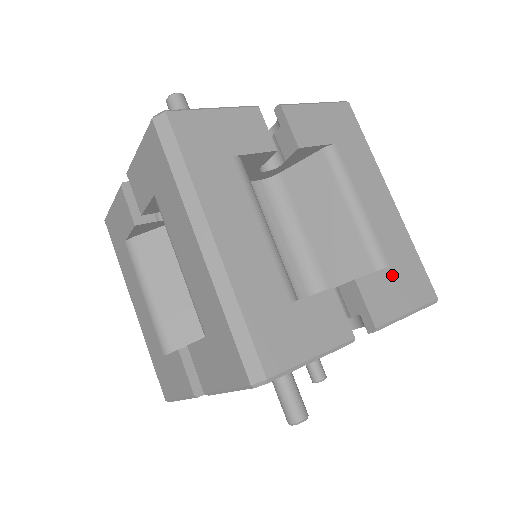
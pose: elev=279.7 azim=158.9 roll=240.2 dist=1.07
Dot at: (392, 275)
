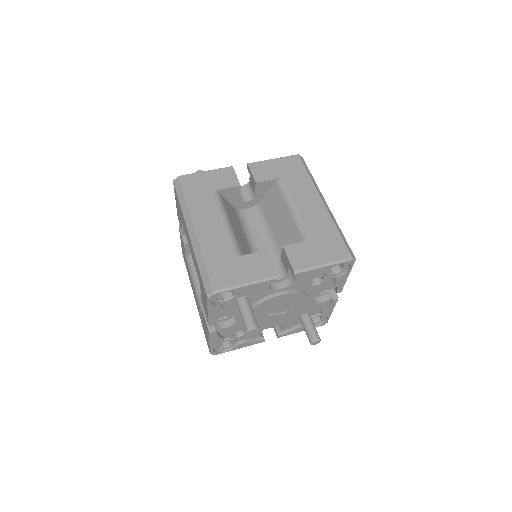
Dot at: (314, 244)
